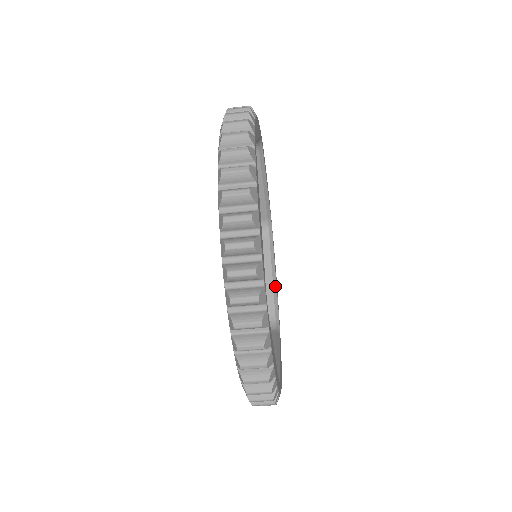
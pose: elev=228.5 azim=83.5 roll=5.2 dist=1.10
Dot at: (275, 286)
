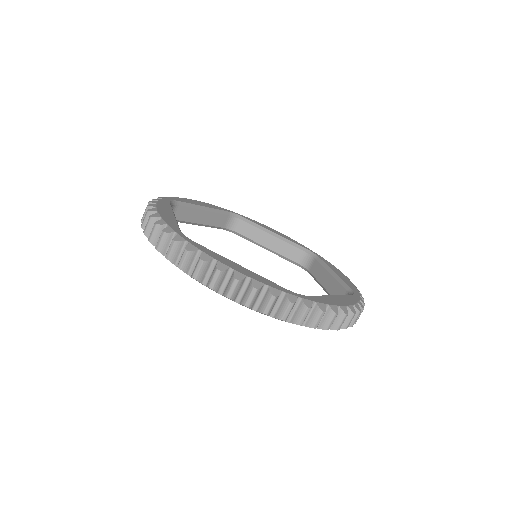
Dot at: (282, 238)
